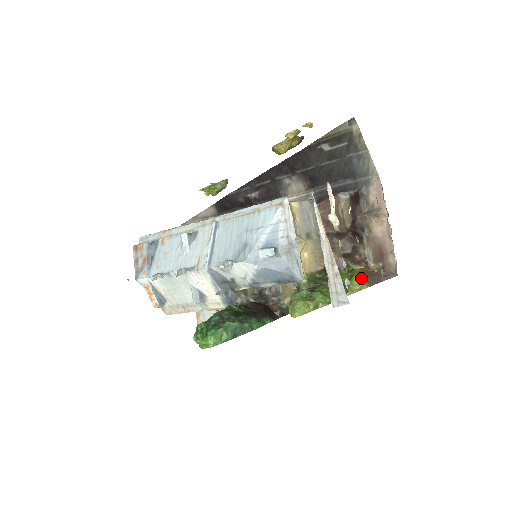
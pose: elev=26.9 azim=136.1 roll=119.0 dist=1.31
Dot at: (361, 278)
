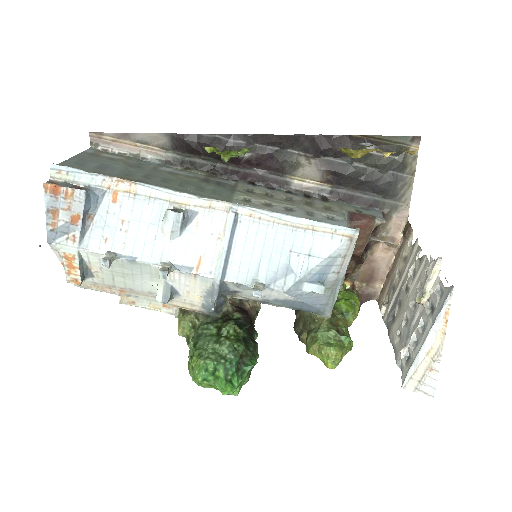
Dot at: (359, 306)
